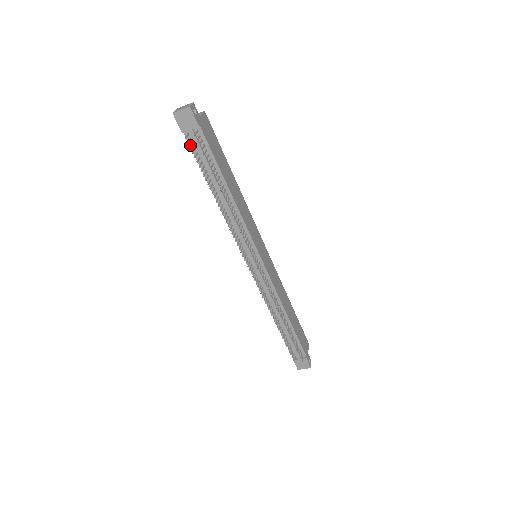
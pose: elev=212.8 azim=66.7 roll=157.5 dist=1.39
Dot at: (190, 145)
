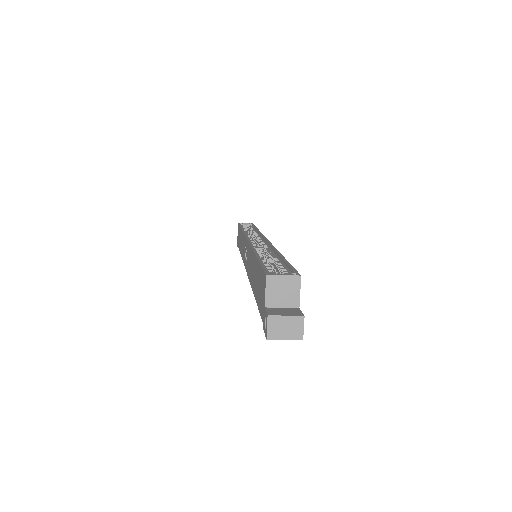
Dot at: occluded
